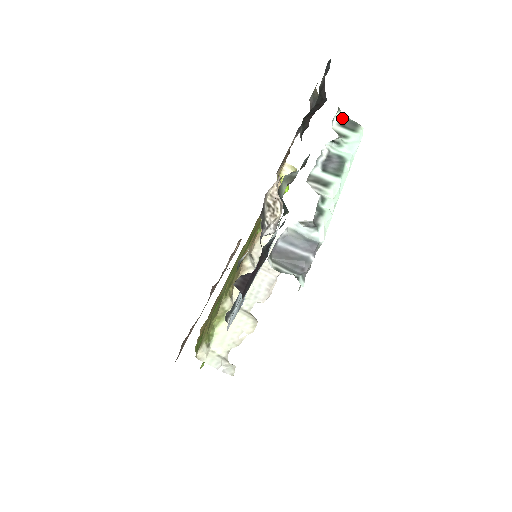
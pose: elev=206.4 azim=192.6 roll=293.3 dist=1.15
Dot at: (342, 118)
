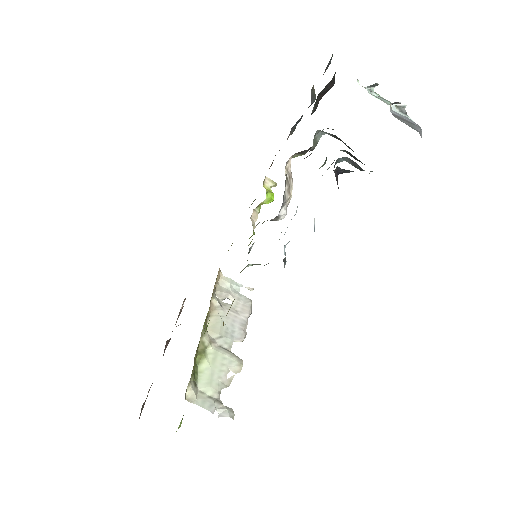
Dot at: occluded
